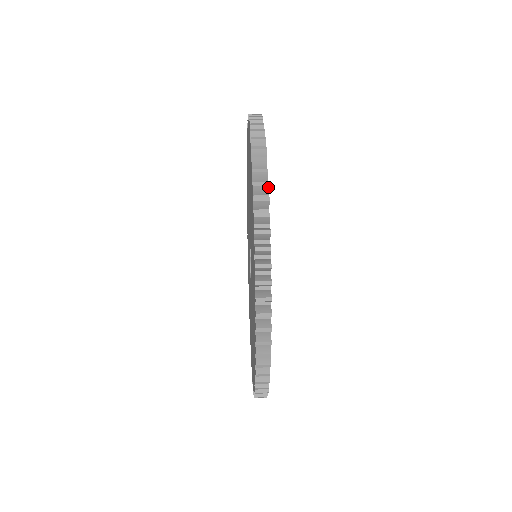
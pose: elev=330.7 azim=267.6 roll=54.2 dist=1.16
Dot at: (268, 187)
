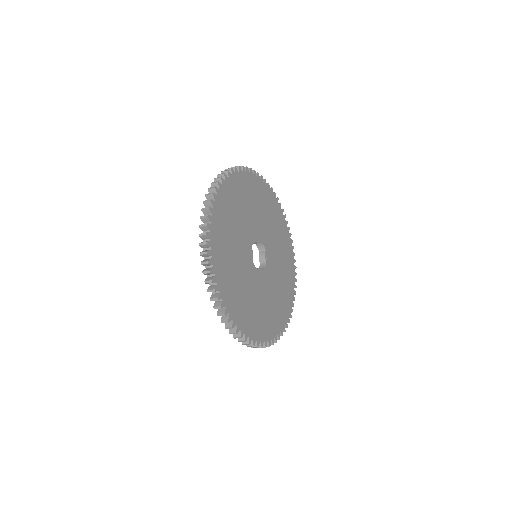
Dot at: (250, 168)
